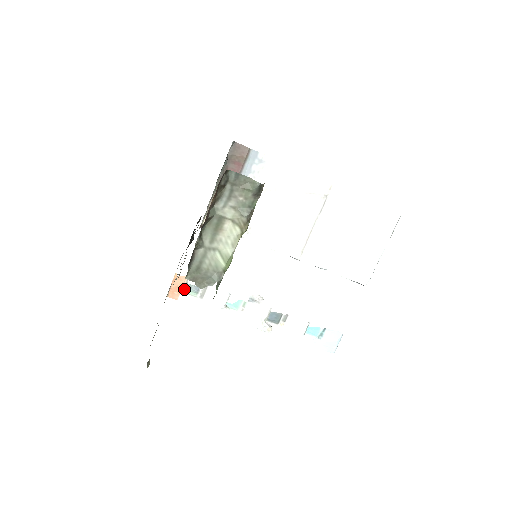
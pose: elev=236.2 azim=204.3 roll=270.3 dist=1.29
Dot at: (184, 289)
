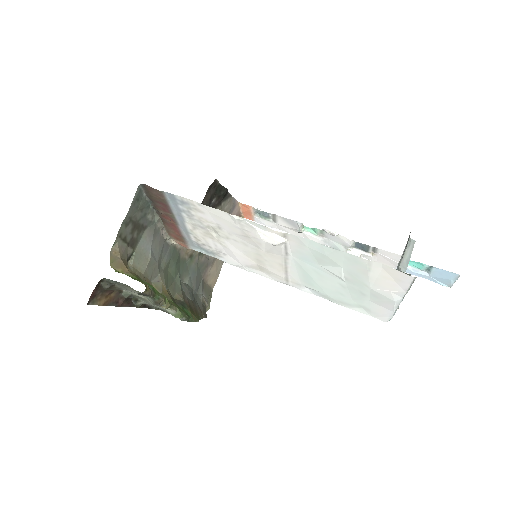
Dot at: (255, 213)
